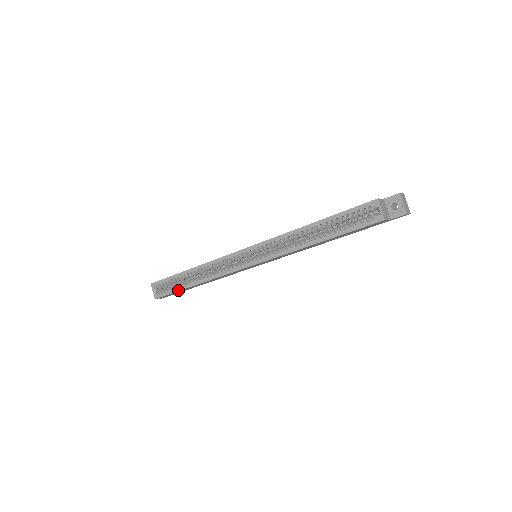
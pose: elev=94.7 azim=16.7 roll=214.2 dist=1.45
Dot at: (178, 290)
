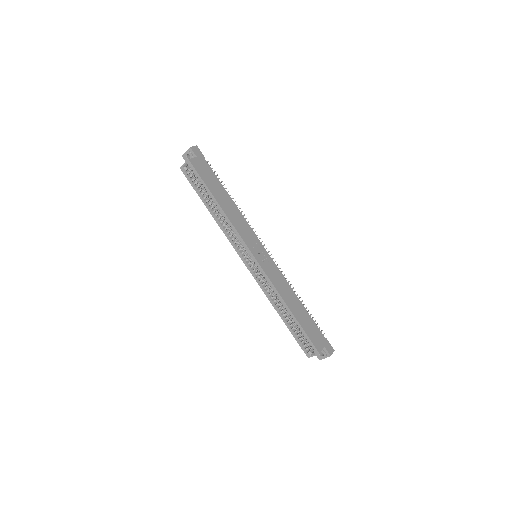
Dot at: (198, 194)
